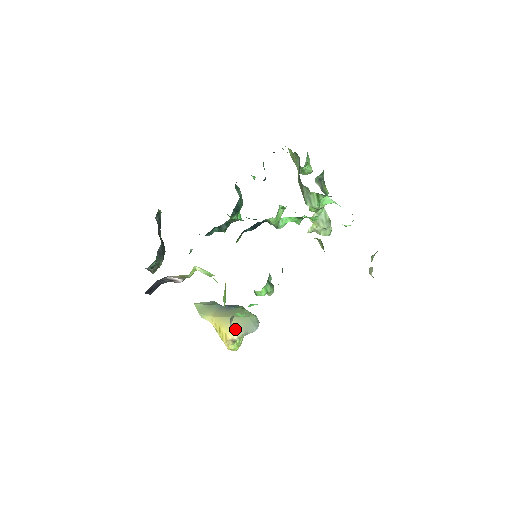
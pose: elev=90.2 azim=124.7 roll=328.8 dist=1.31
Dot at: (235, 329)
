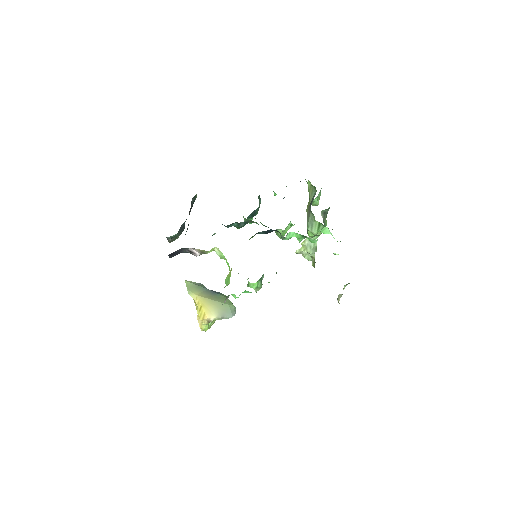
Dot at: (214, 311)
